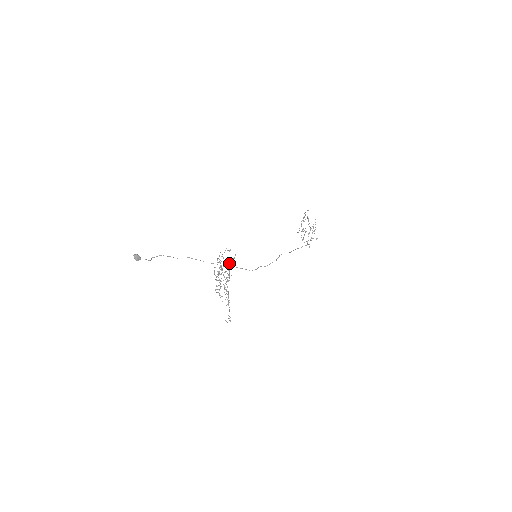
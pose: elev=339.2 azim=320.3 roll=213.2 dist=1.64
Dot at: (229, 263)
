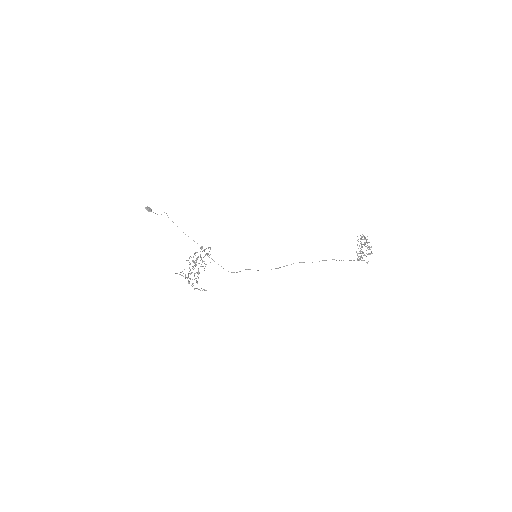
Dot at: (184, 269)
